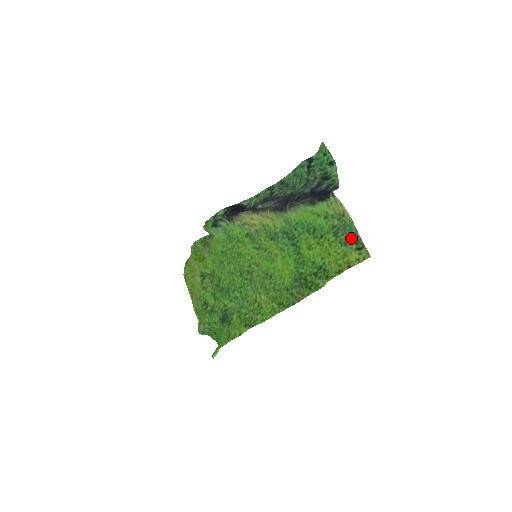
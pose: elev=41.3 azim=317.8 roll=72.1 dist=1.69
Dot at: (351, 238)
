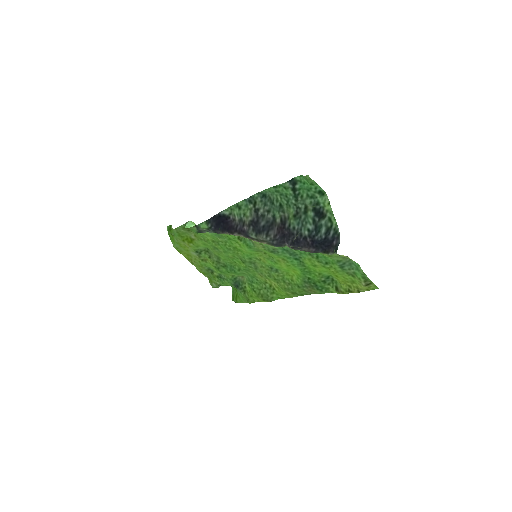
Dot at: (359, 276)
